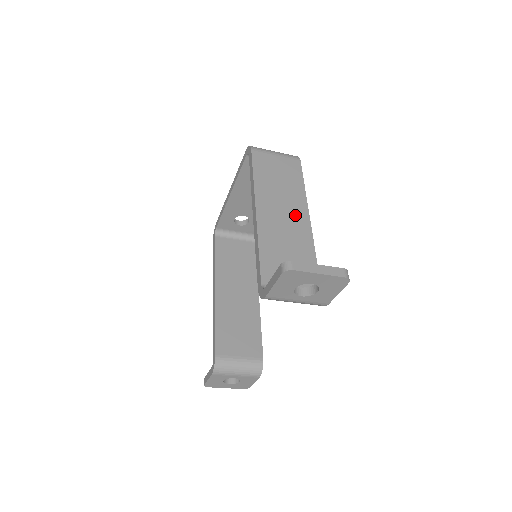
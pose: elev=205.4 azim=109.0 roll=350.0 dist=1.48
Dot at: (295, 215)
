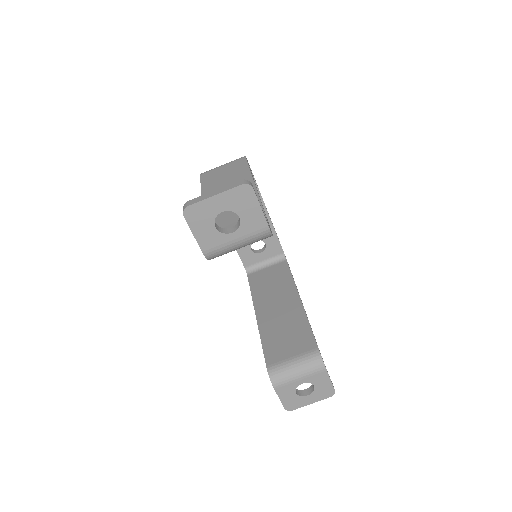
Dot at: occluded
